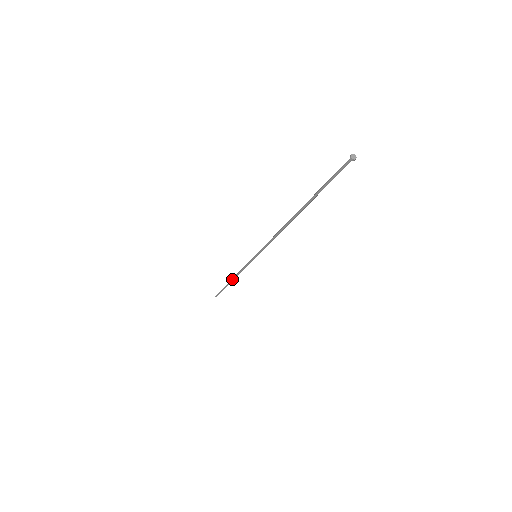
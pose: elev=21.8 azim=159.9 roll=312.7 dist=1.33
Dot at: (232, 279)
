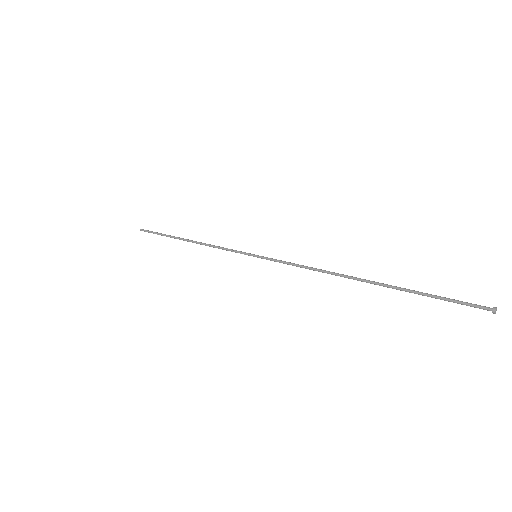
Dot at: occluded
